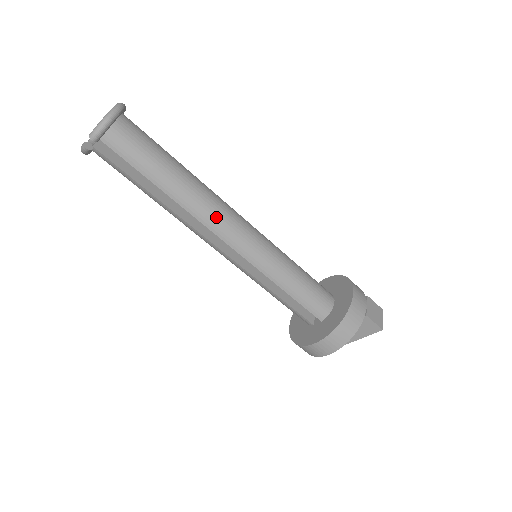
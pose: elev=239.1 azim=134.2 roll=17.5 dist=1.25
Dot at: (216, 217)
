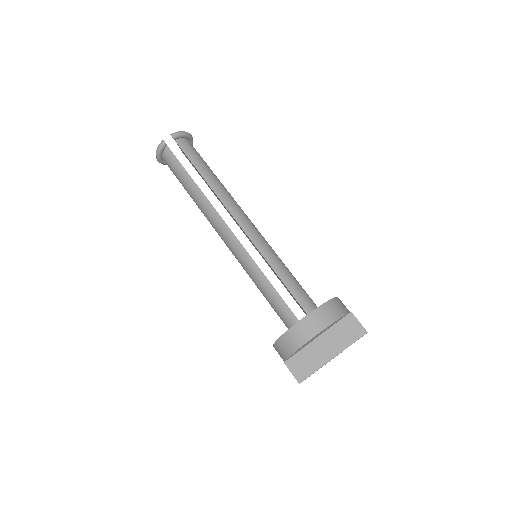
Dot at: (235, 206)
